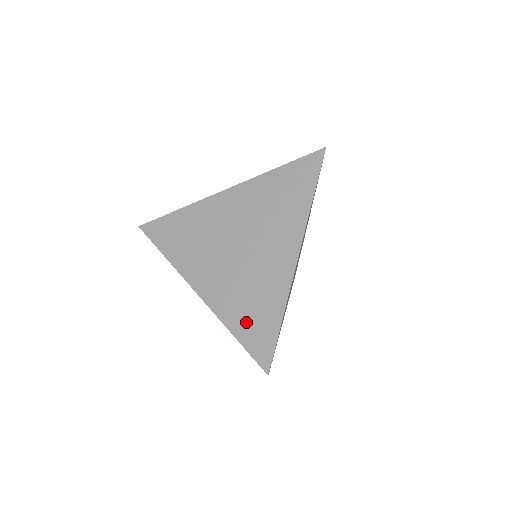
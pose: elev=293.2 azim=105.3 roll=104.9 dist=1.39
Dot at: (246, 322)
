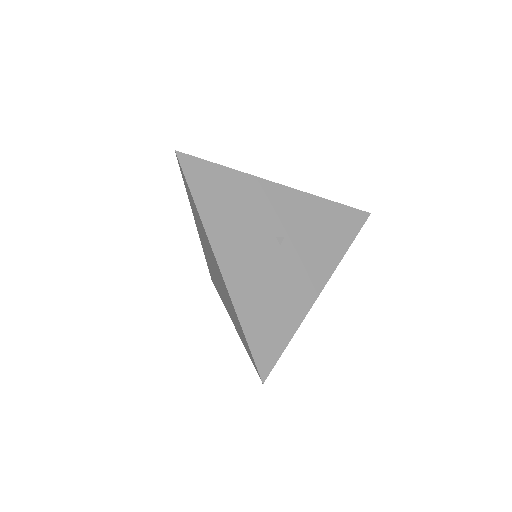
Dot at: occluded
